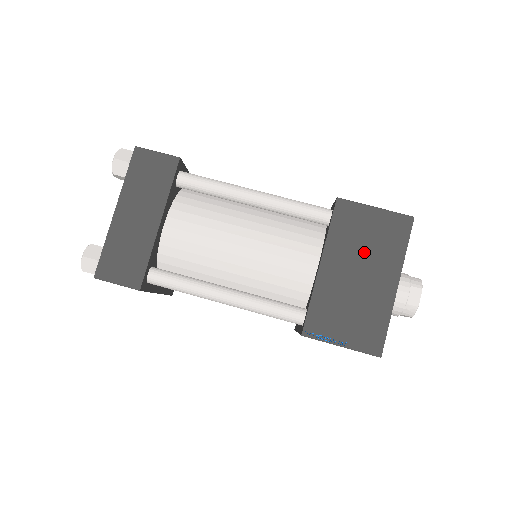
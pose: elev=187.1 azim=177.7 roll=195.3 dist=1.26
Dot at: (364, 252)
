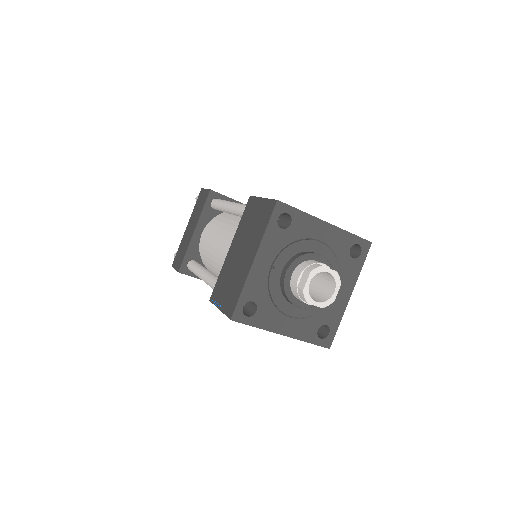
Dot at: (248, 235)
